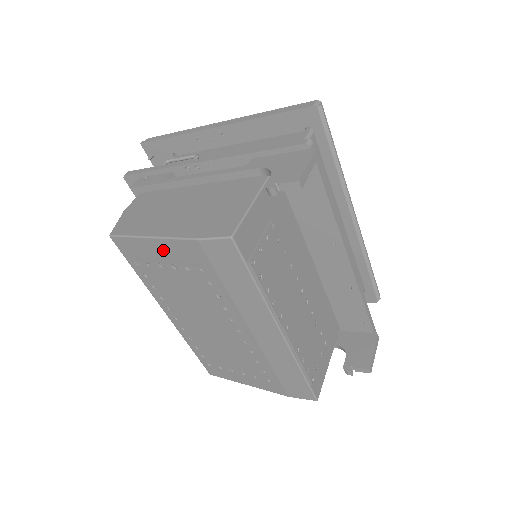
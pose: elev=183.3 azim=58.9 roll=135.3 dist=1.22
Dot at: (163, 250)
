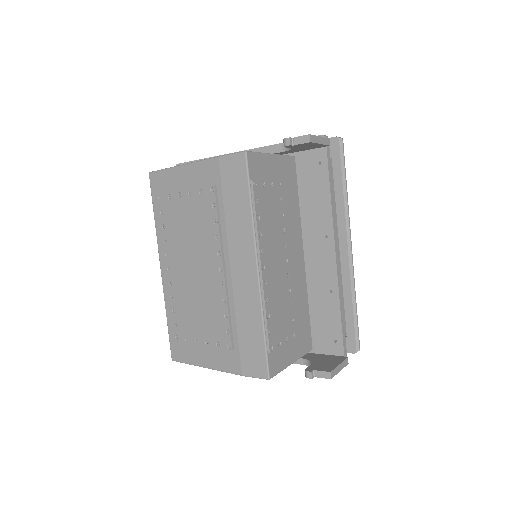
Dot at: (187, 177)
